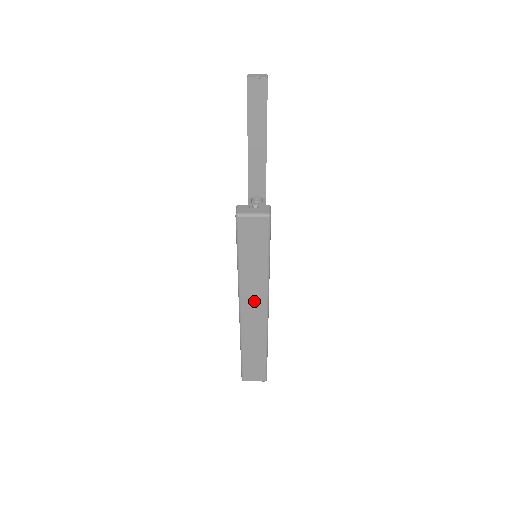
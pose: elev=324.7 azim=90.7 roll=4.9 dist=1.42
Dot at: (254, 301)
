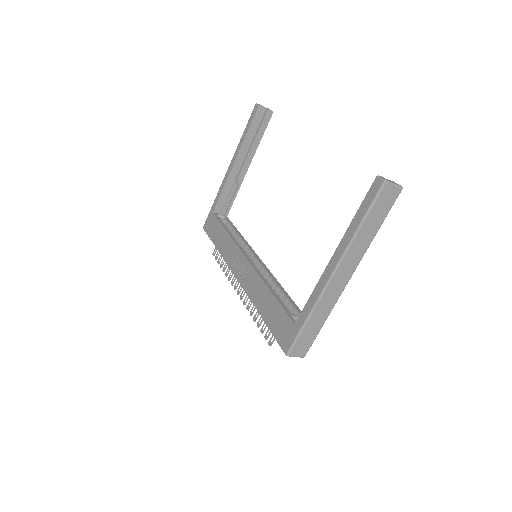
Dot at: (349, 265)
